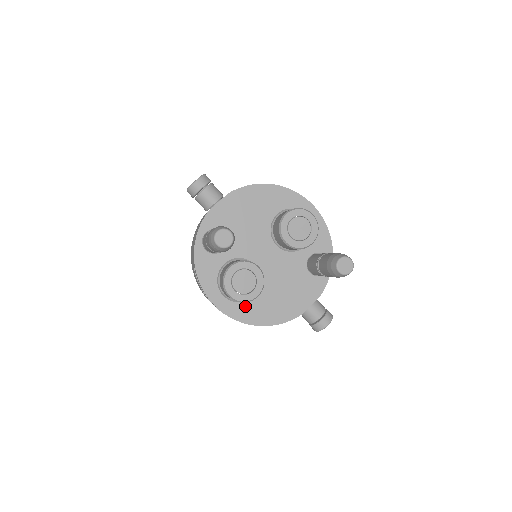
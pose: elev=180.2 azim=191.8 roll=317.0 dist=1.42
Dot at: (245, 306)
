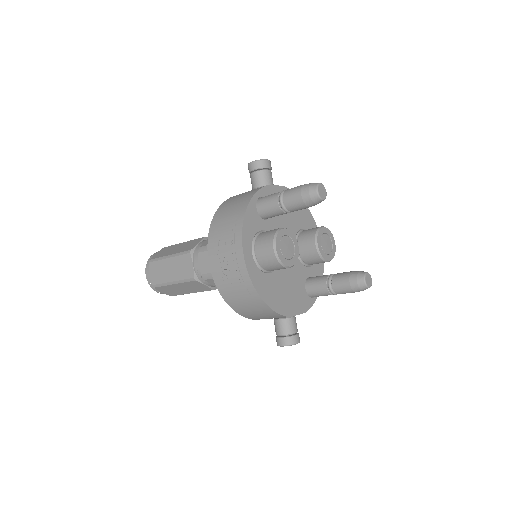
Dot at: (261, 276)
